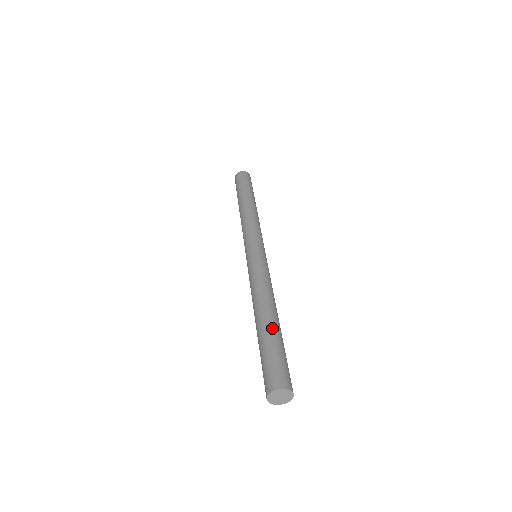
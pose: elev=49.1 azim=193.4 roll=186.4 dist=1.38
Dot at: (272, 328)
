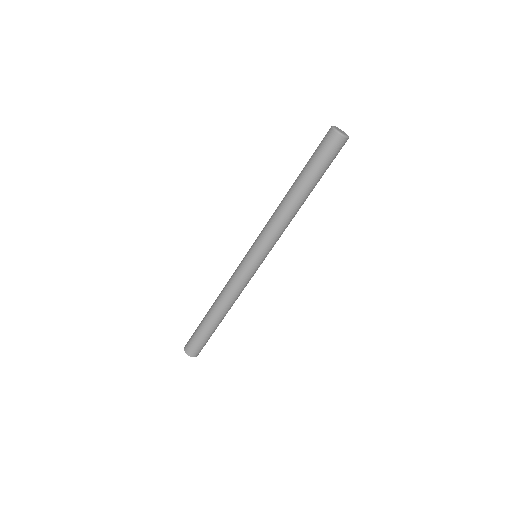
Dot at: (209, 324)
